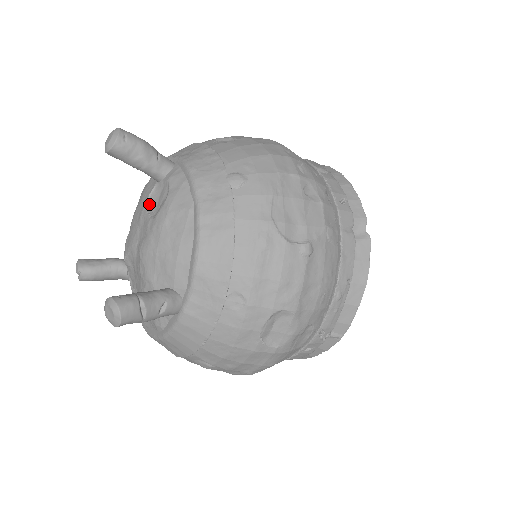
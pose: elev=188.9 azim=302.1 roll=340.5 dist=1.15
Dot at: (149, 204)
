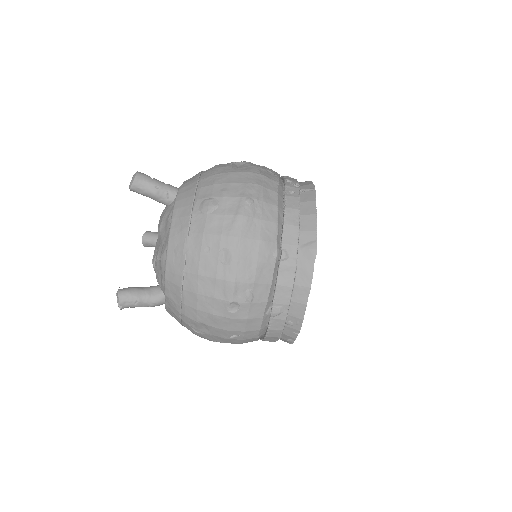
Dot at: occluded
